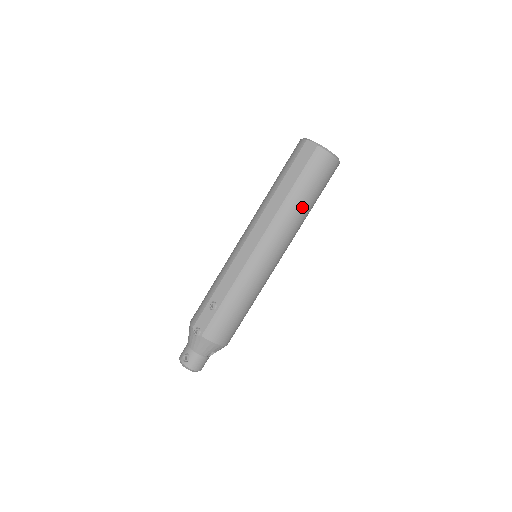
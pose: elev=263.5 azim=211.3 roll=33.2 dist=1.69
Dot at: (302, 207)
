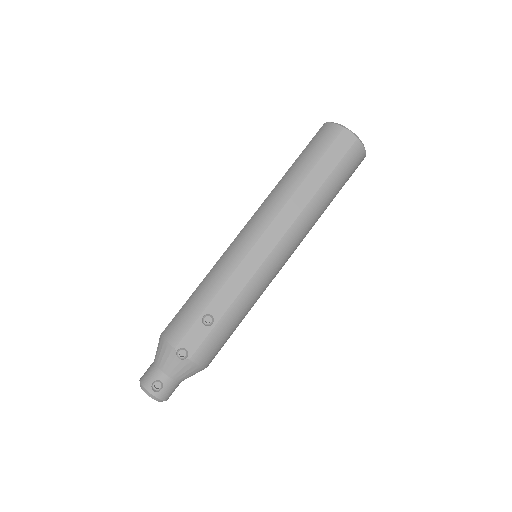
Dot at: (325, 207)
